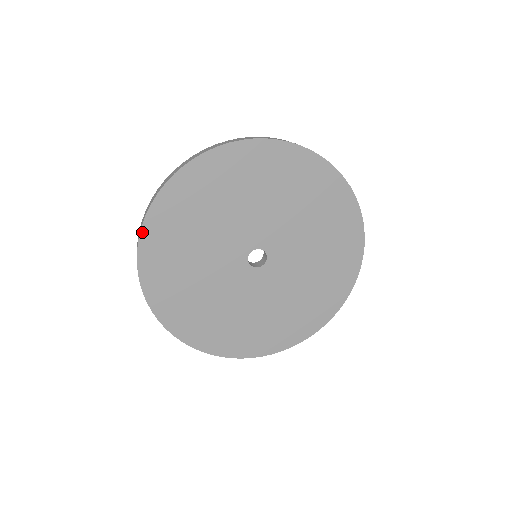
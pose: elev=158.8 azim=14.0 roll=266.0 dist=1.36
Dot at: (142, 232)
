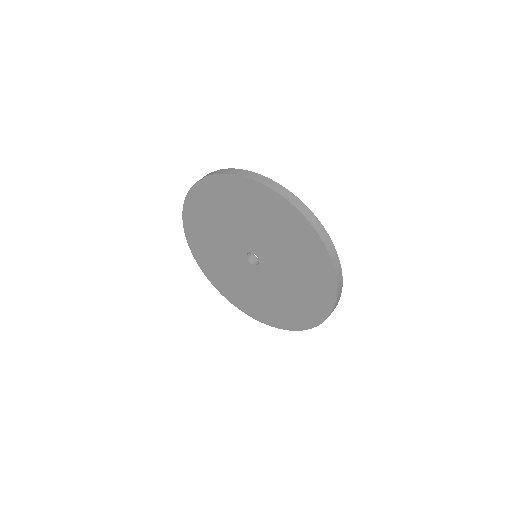
Dot at: (186, 235)
